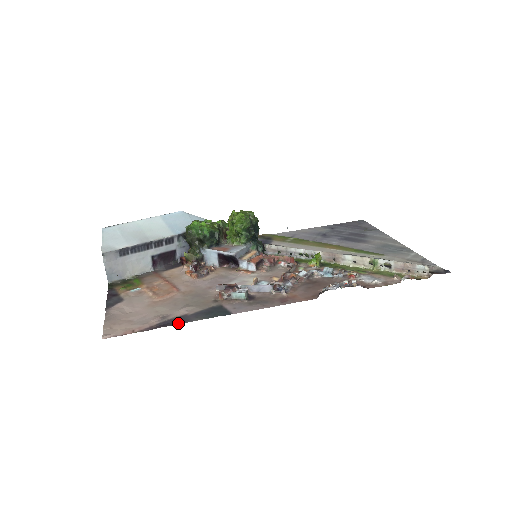
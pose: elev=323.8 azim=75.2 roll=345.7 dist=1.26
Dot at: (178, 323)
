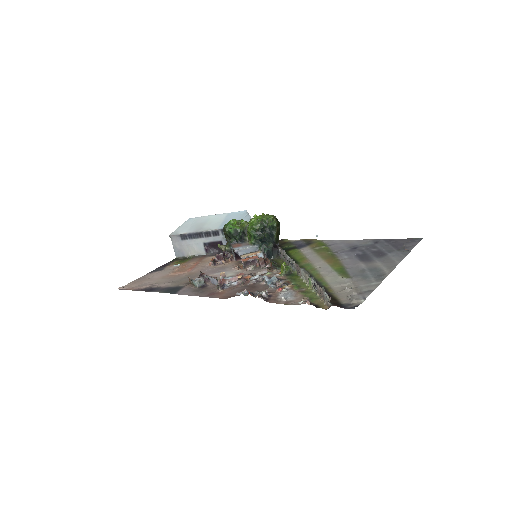
Dot at: (149, 291)
